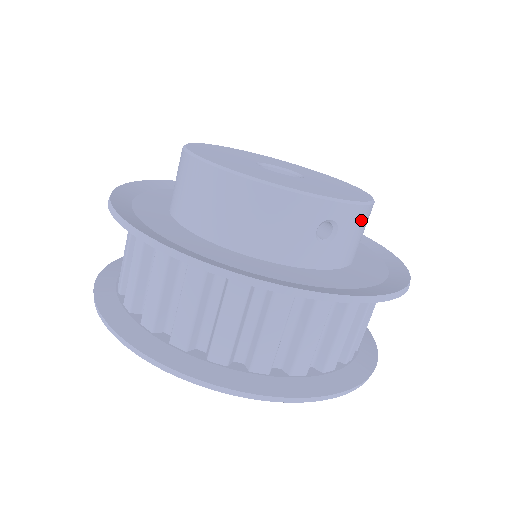
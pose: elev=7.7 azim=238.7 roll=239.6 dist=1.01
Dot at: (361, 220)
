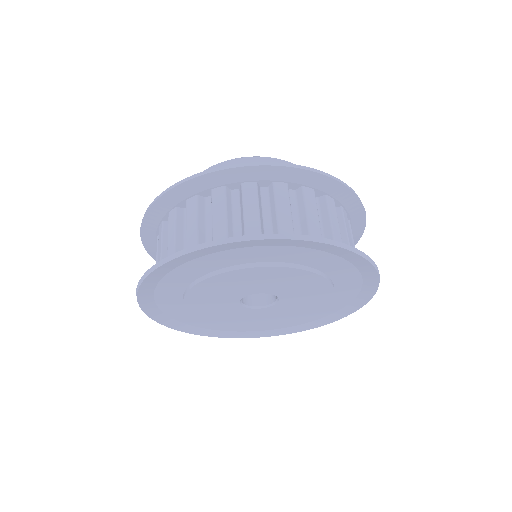
Dot at: occluded
